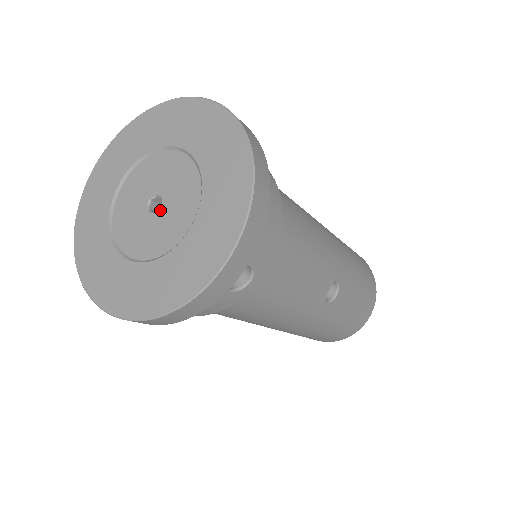
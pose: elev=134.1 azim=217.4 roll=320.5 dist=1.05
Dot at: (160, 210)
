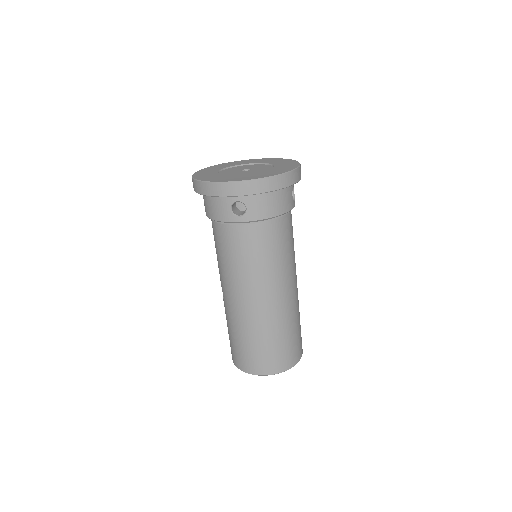
Dot at: (252, 169)
